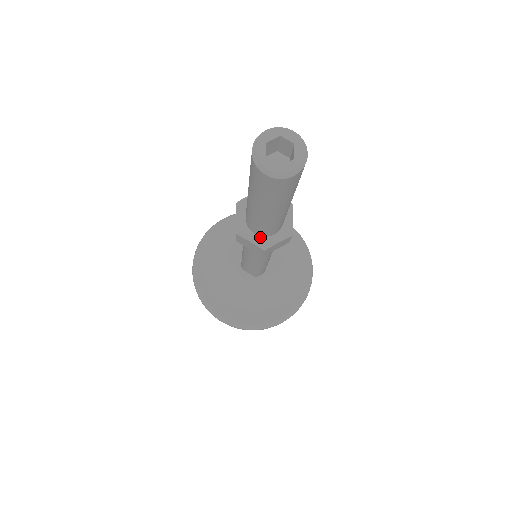
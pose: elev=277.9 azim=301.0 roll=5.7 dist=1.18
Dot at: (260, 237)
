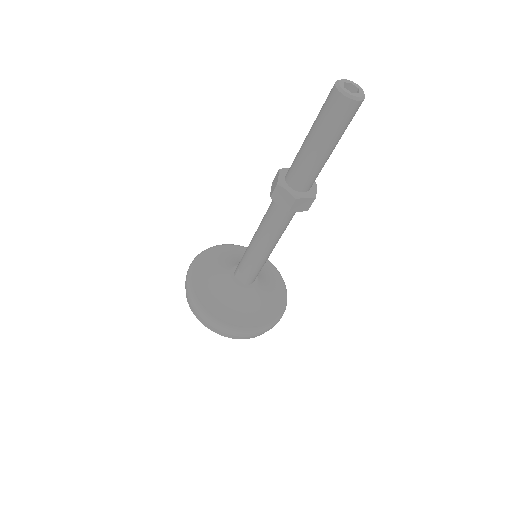
Dot at: (294, 190)
